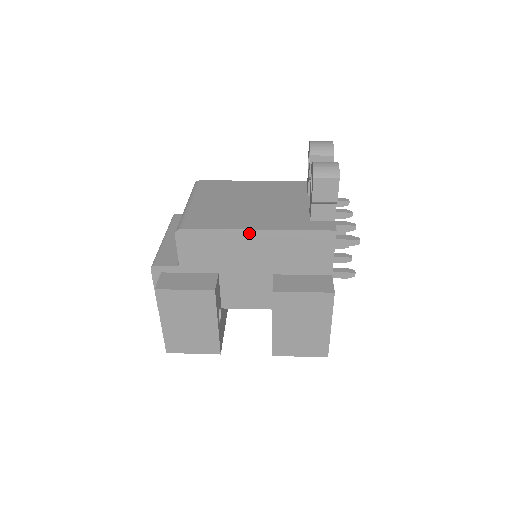
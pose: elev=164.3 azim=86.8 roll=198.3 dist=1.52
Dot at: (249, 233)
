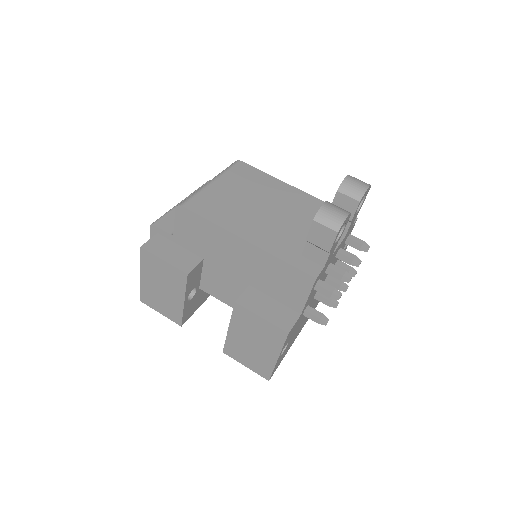
Dot at: (238, 239)
